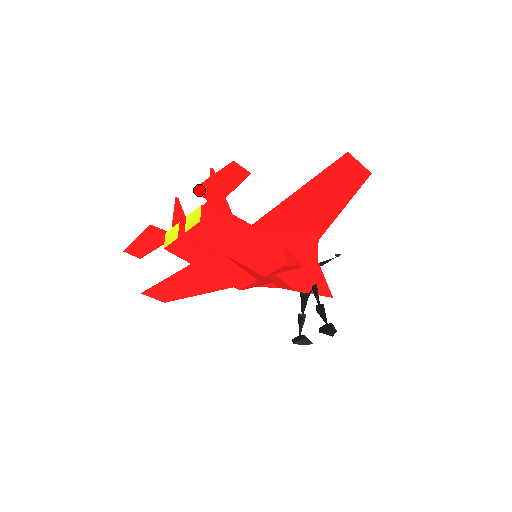
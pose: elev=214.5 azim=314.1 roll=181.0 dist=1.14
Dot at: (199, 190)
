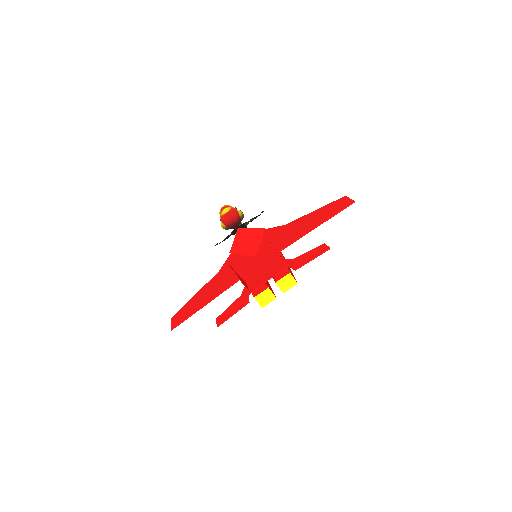
Dot at: (296, 268)
